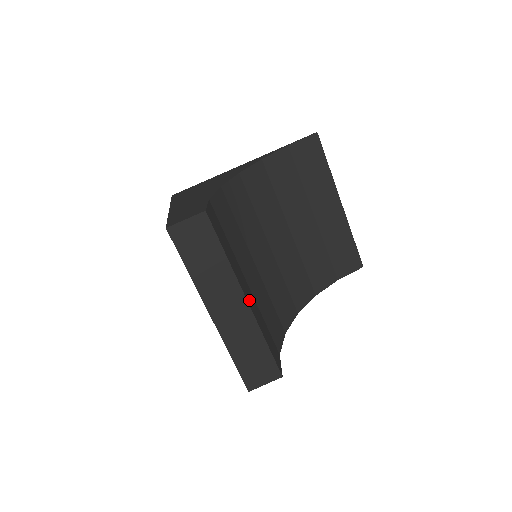
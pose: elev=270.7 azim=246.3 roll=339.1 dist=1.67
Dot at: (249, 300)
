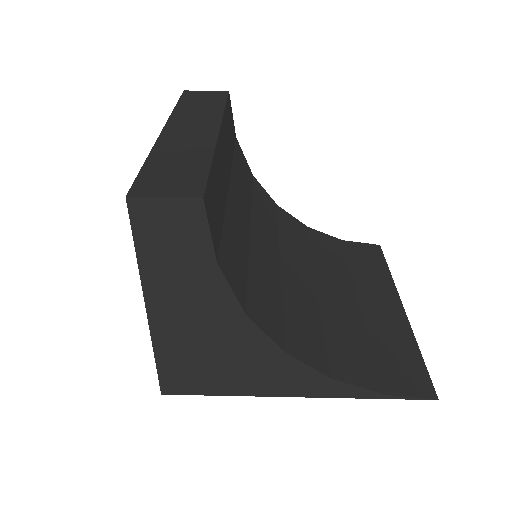
Dot at: (221, 149)
